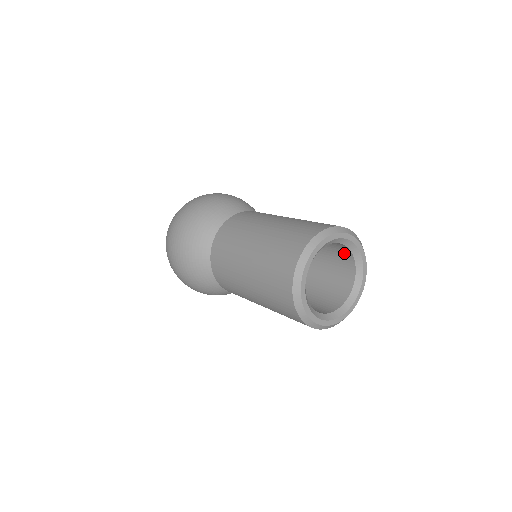
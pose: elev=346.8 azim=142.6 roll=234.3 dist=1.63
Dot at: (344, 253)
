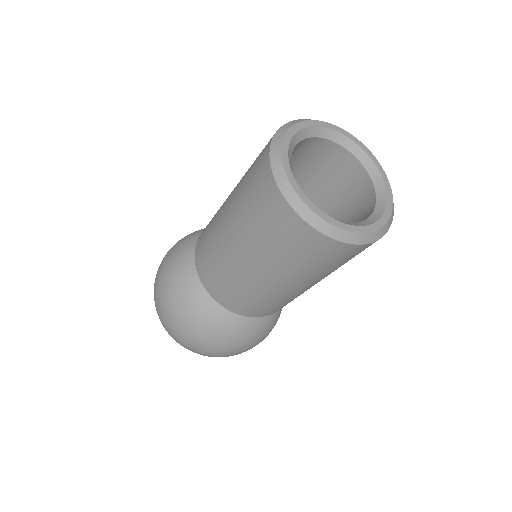
Dot at: (330, 154)
